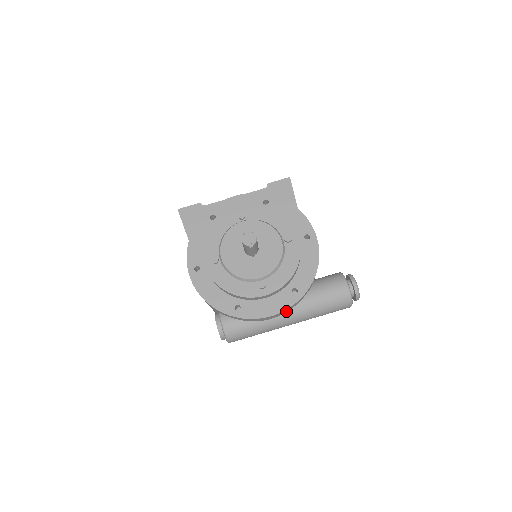
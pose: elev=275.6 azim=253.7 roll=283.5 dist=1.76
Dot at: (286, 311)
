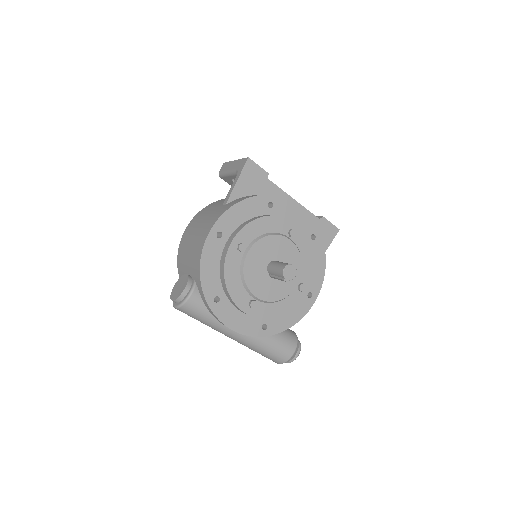
Dot at: occluded
